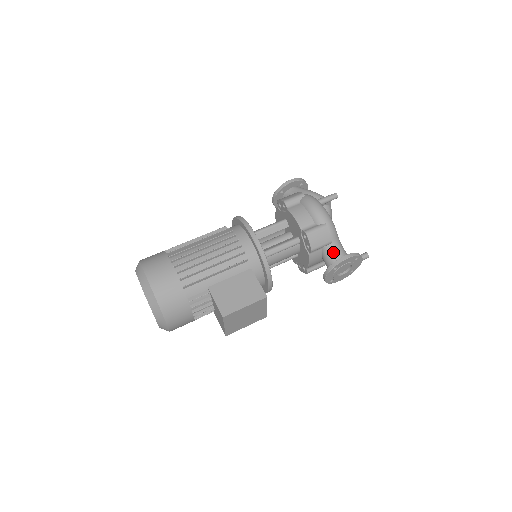
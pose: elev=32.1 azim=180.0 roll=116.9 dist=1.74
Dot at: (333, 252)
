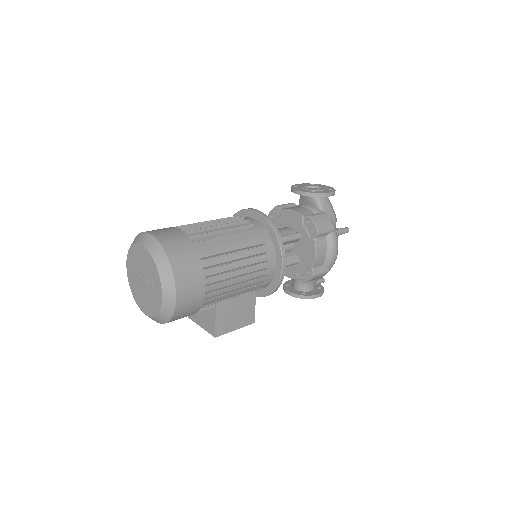
Dot at: (311, 282)
